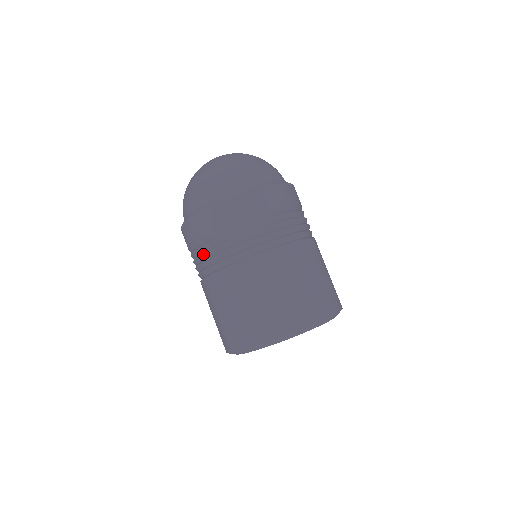
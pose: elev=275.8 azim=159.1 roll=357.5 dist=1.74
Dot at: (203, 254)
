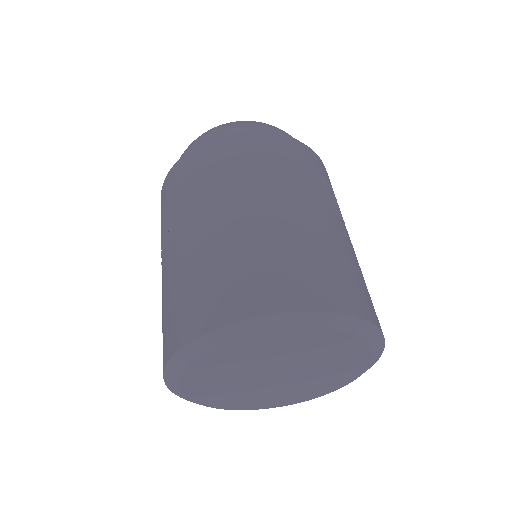
Dot at: (198, 188)
